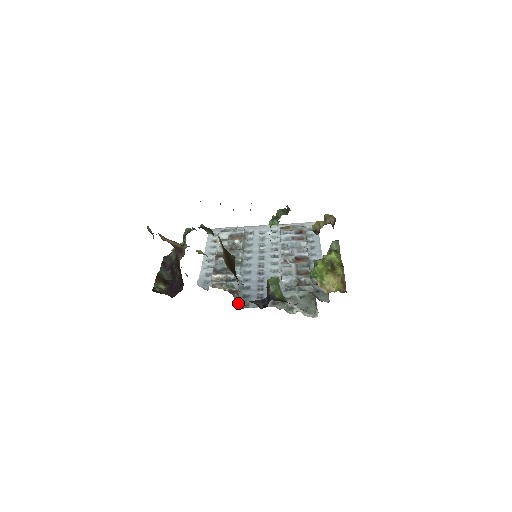
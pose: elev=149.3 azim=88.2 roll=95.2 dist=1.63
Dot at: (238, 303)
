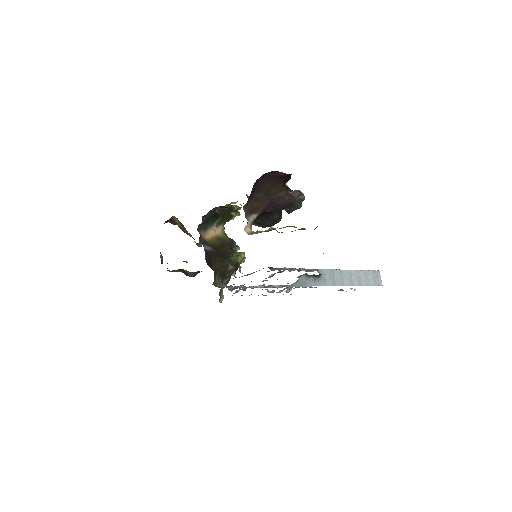
Dot at: (218, 286)
